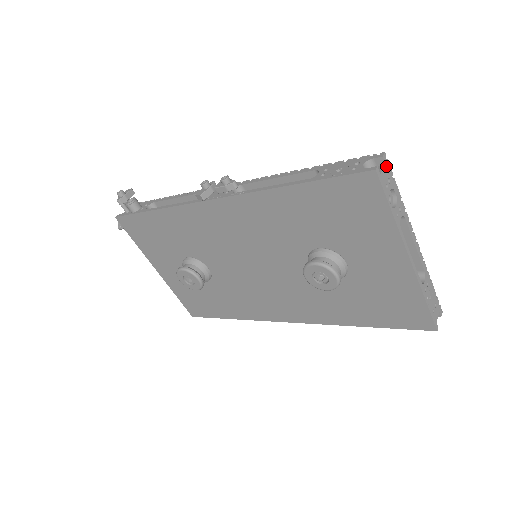
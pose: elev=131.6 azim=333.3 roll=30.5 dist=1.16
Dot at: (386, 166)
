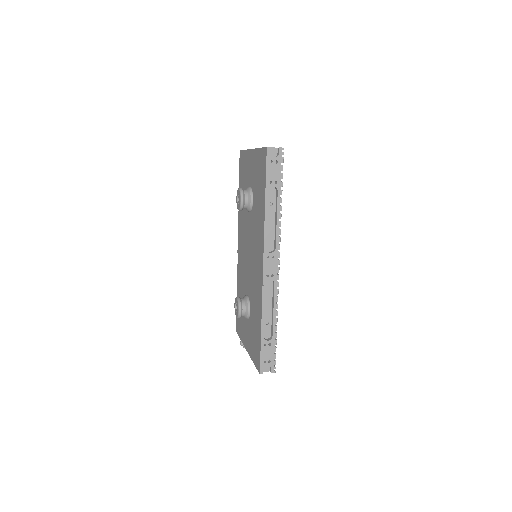
Dot at: occluded
